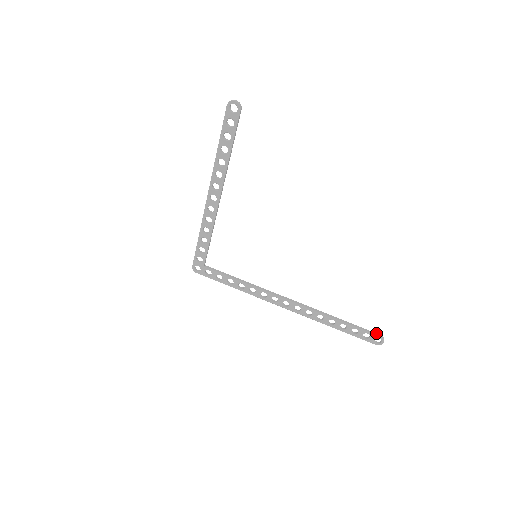
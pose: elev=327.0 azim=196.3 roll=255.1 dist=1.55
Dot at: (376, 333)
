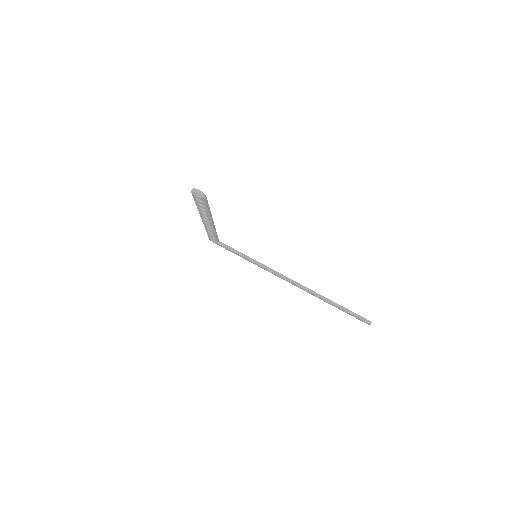
Dot at: (364, 318)
